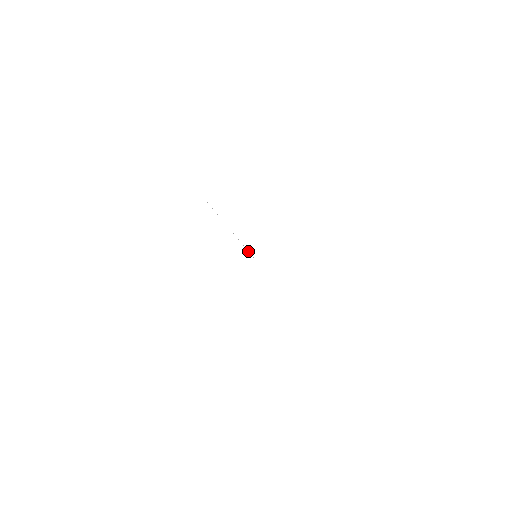
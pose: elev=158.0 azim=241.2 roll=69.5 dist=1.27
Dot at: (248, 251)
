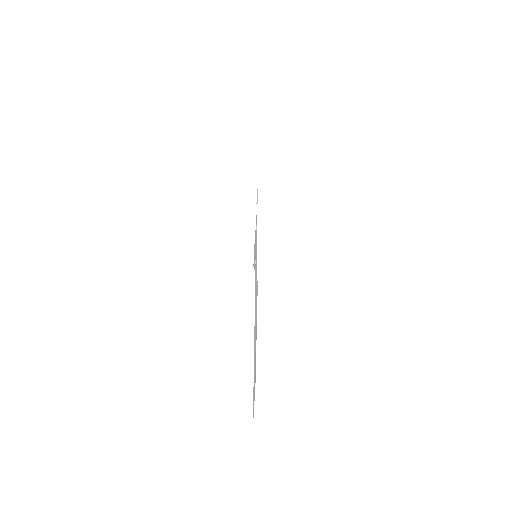
Dot at: occluded
